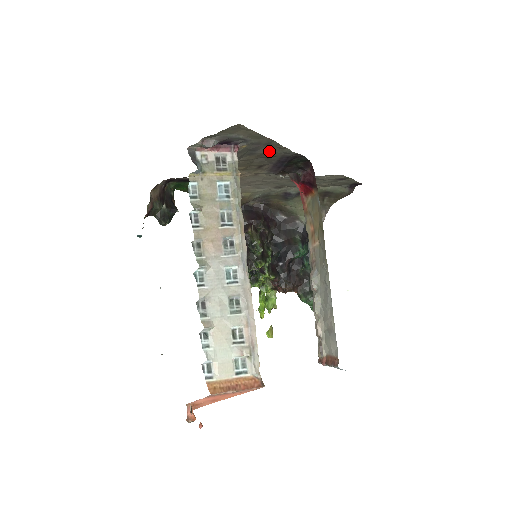
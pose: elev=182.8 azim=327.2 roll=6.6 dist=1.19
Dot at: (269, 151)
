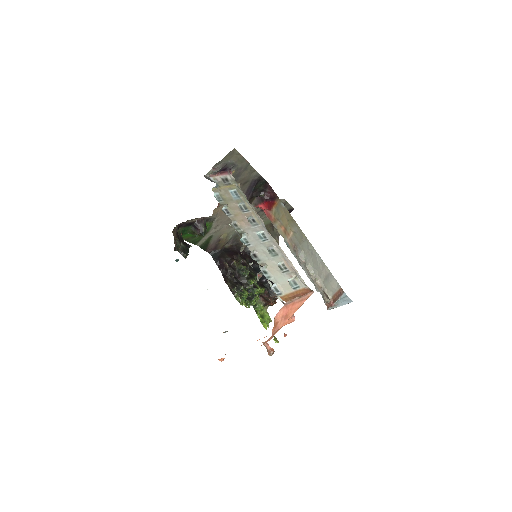
Dot at: (245, 176)
